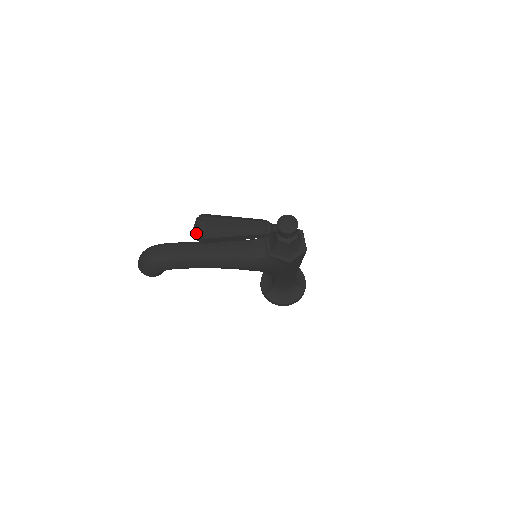
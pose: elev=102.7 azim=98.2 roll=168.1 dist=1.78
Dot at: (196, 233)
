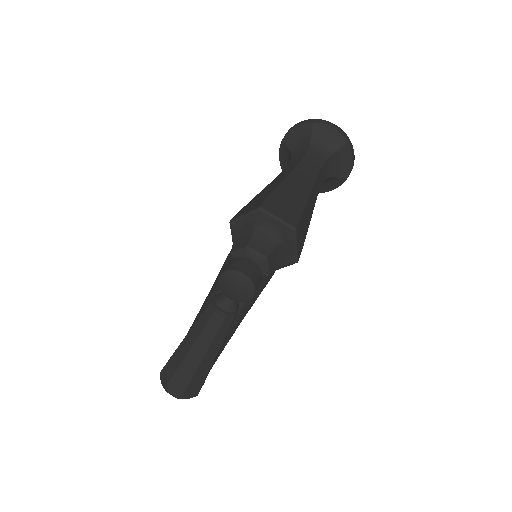
Dot at: occluded
